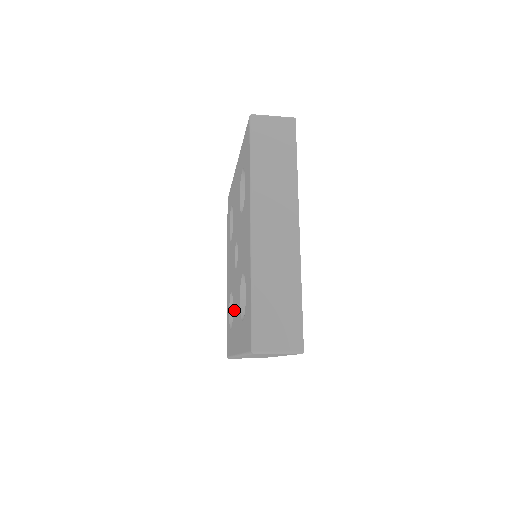
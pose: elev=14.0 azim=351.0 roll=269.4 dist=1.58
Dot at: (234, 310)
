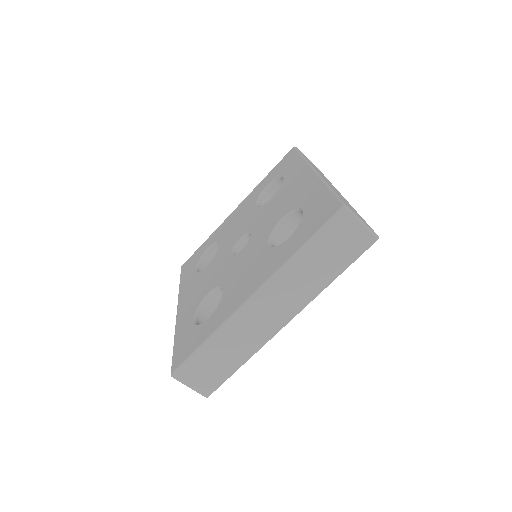
Dot at: (205, 273)
